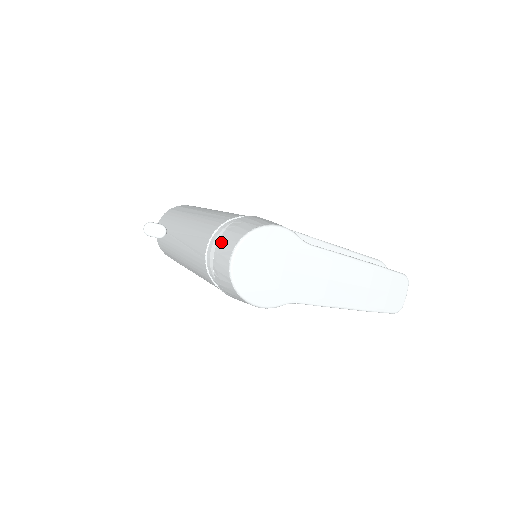
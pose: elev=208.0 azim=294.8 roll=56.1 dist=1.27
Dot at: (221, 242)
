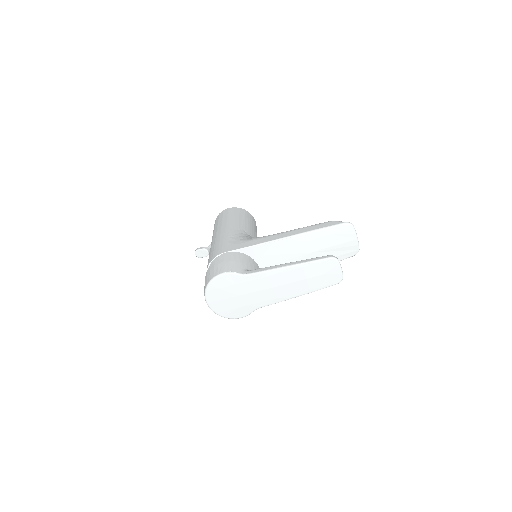
Dot at: occluded
